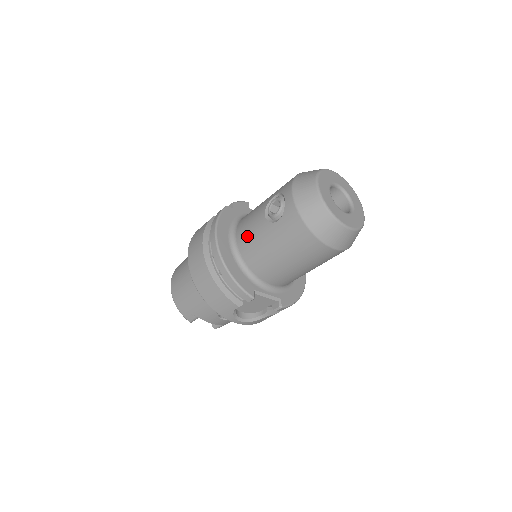
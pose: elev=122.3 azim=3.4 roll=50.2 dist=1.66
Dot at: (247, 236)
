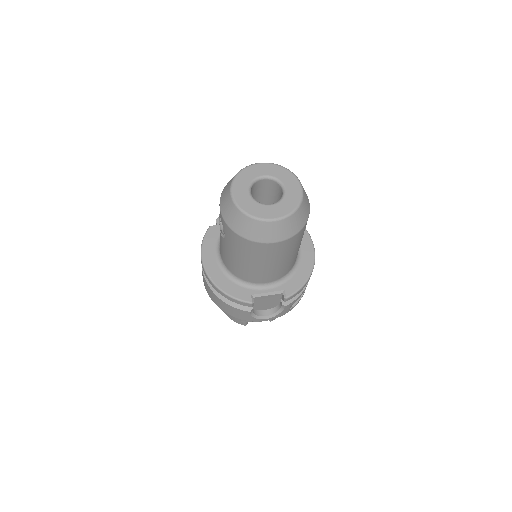
Dot at: (222, 253)
